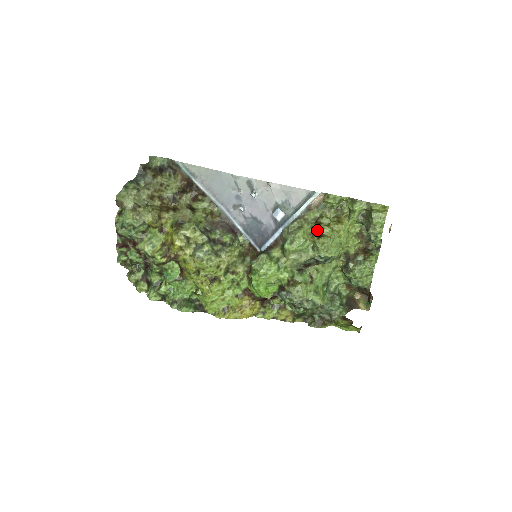
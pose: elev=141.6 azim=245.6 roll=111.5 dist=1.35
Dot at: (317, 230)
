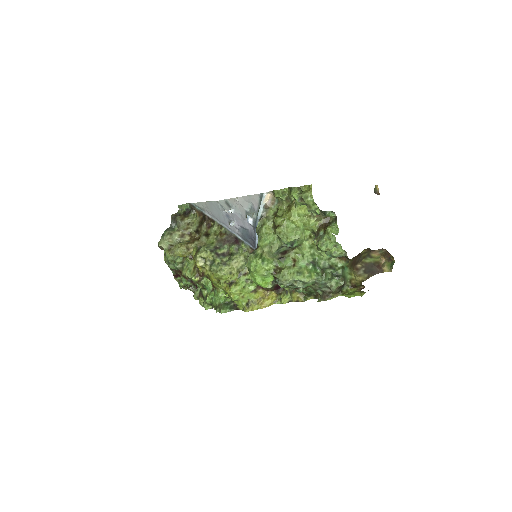
Dot at: (274, 223)
